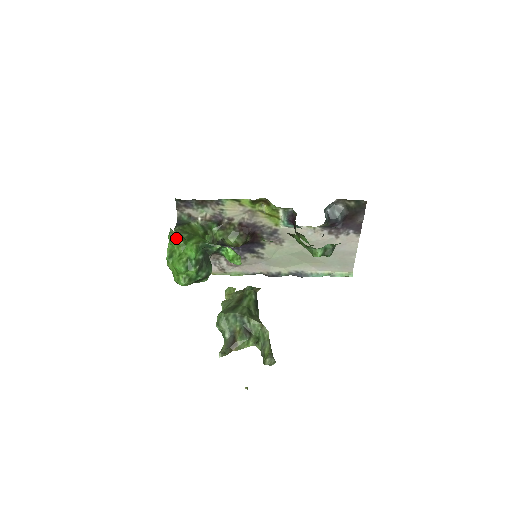
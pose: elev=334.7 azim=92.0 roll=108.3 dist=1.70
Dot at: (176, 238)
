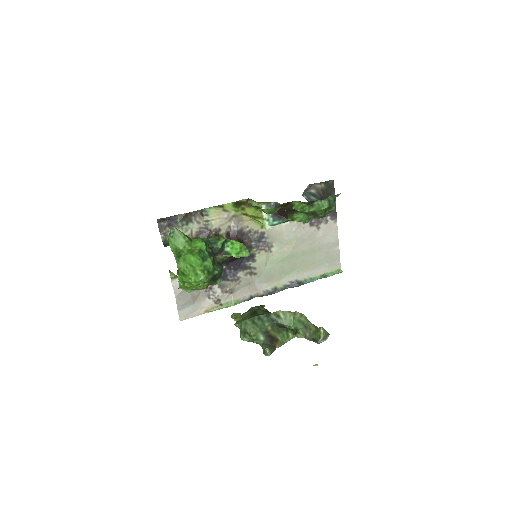
Dot at: (179, 236)
